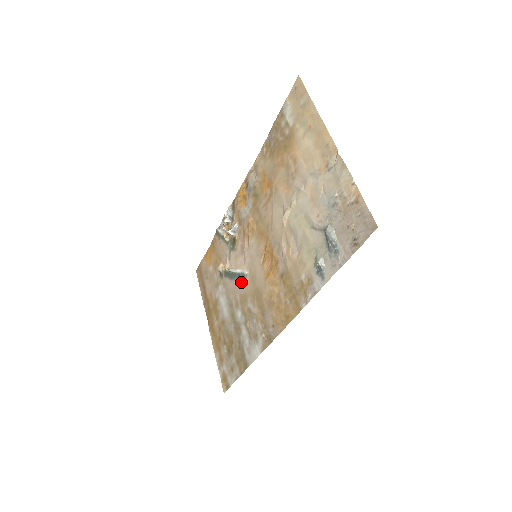
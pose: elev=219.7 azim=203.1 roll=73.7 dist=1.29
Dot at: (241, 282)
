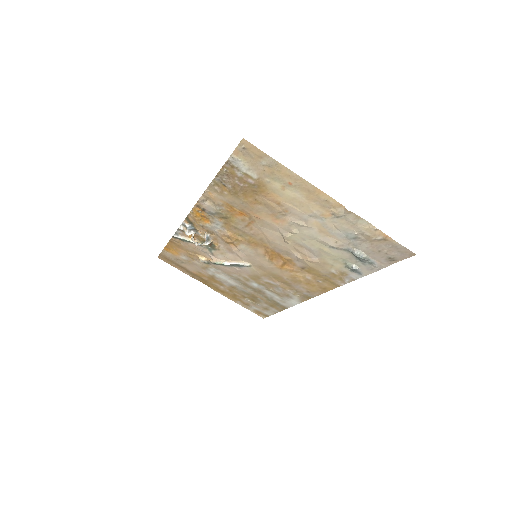
Dot at: (244, 269)
